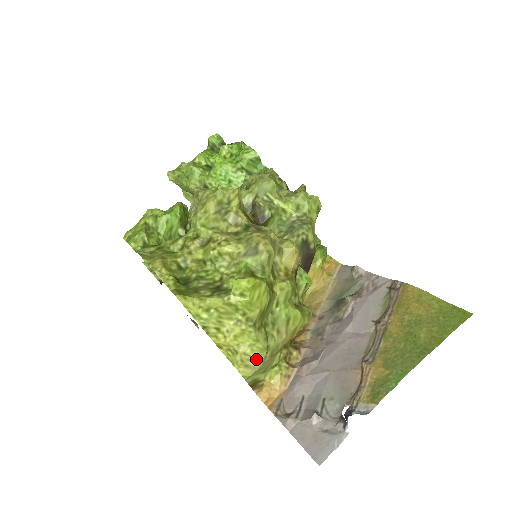
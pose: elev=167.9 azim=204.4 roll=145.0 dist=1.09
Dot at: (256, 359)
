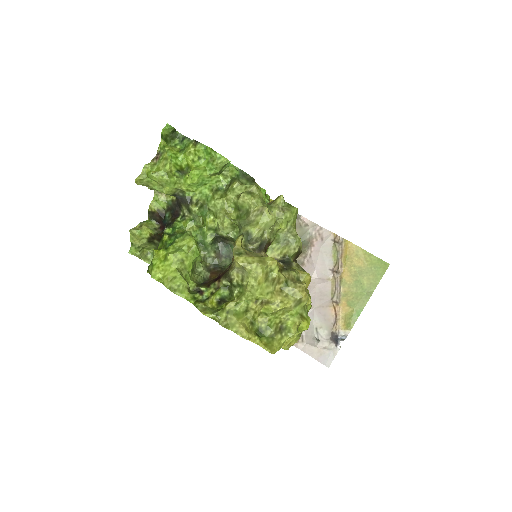
Dot at: (296, 342)
